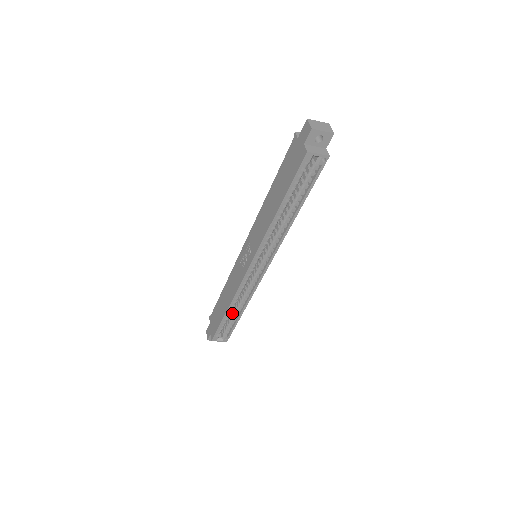
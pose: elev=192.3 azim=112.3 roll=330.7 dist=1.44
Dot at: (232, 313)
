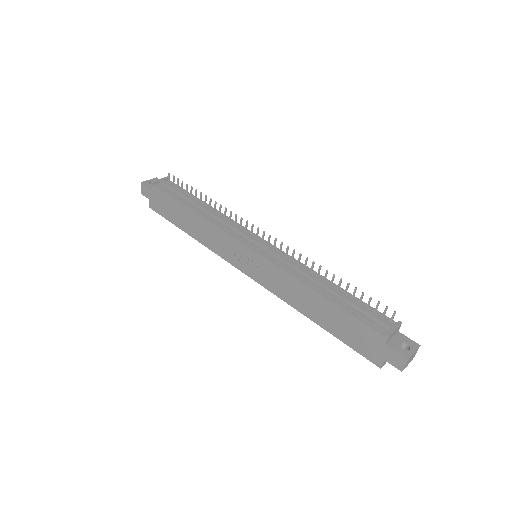
Dot at: occluded
